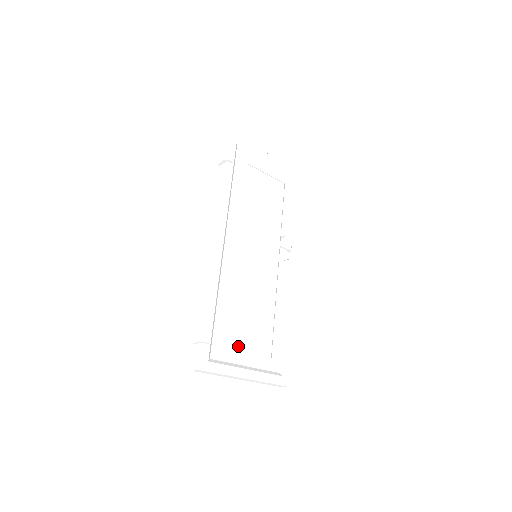
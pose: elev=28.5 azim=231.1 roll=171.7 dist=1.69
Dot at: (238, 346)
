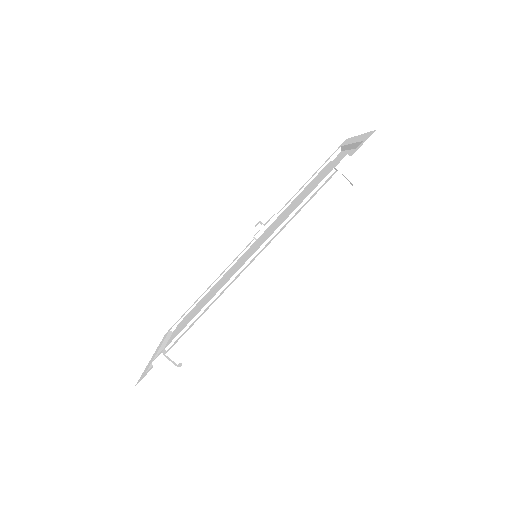
Dot at: occluded
